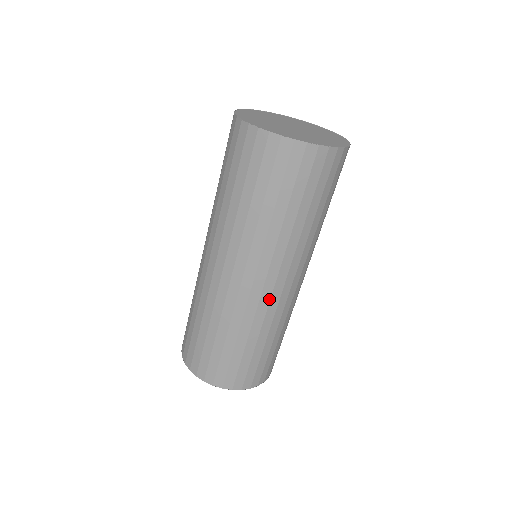
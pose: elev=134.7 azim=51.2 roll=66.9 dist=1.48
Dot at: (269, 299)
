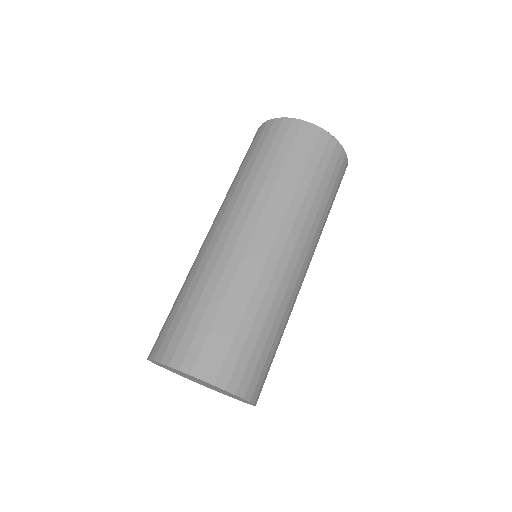
Dot at: (291, 274)
